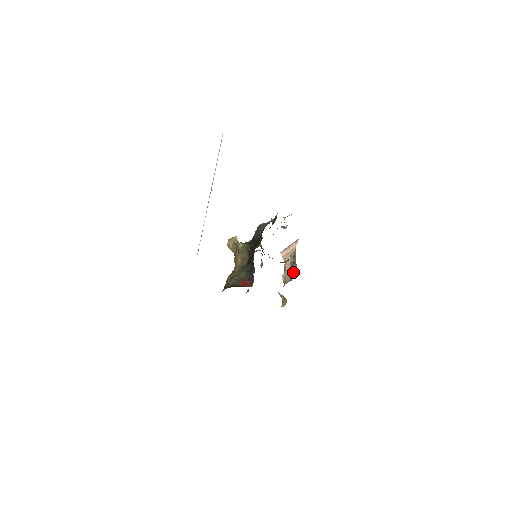
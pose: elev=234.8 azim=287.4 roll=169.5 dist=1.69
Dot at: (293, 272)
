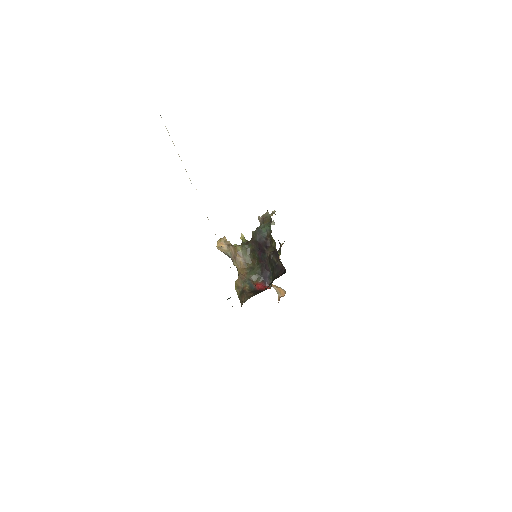
Dot at: occluded
